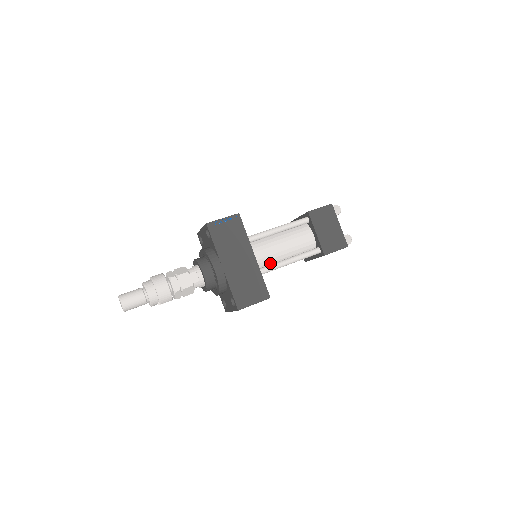
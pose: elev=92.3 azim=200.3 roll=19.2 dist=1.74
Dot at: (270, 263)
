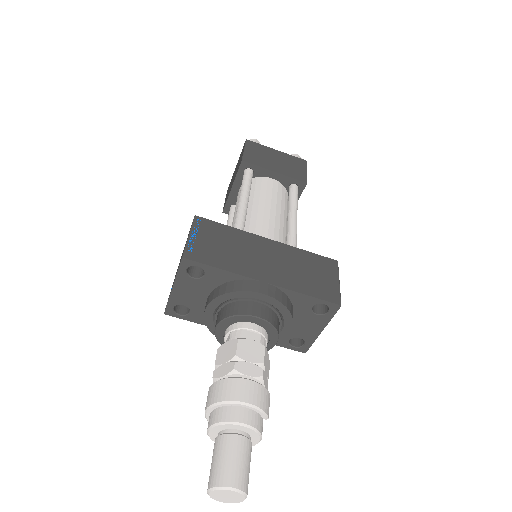
Dot at: (282, 239)
